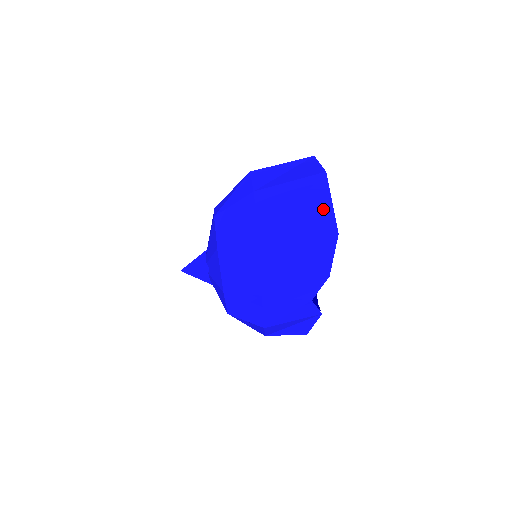
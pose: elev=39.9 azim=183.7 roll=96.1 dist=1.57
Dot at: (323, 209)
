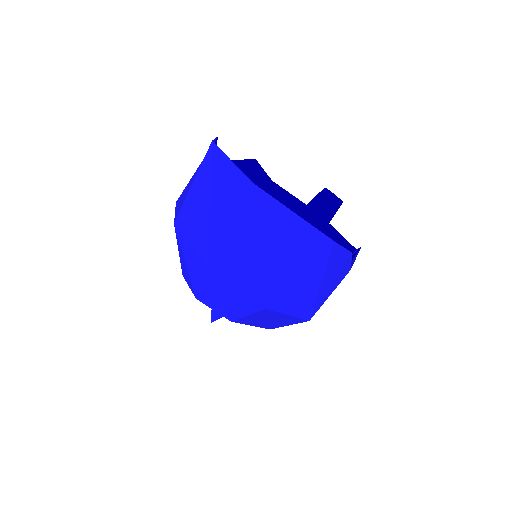
Dot at: (293, 229)
